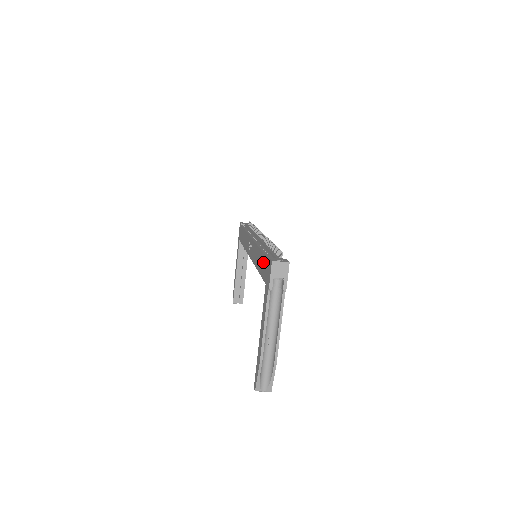
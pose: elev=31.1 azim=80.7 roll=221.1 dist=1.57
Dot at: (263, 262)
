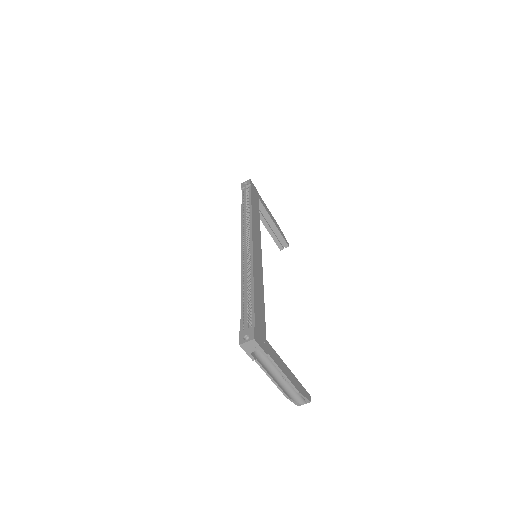
Dot at: occluded
